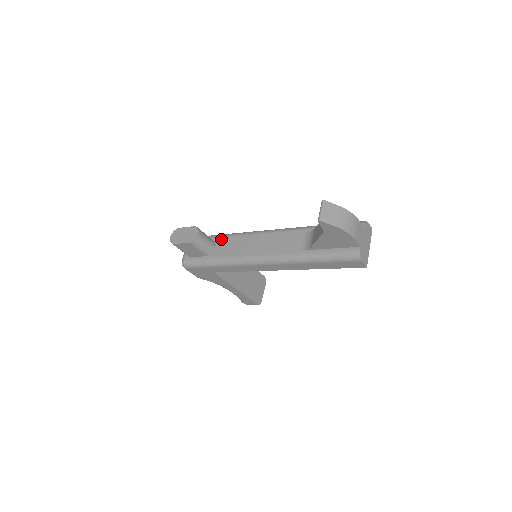
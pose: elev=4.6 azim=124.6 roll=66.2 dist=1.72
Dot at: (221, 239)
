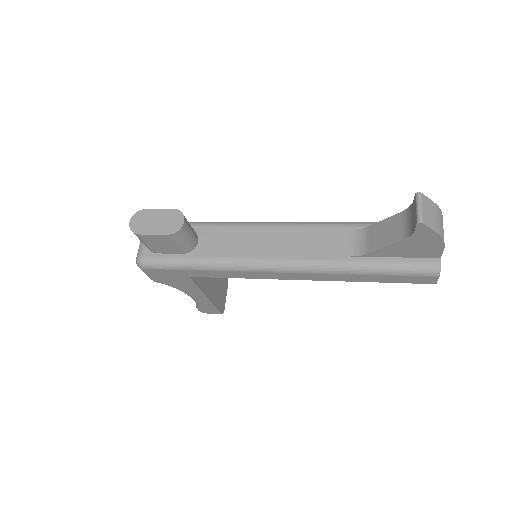
Dot at: (207, 229)
